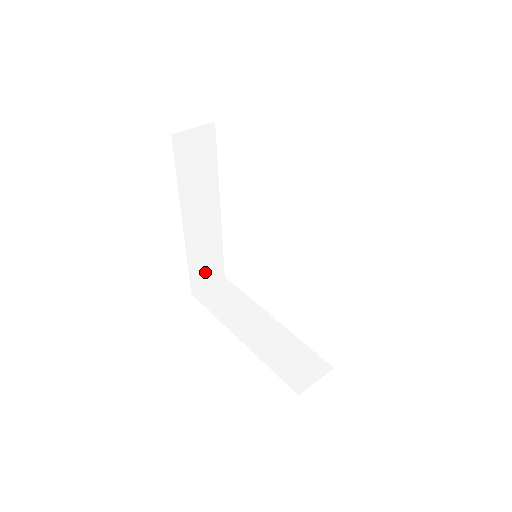
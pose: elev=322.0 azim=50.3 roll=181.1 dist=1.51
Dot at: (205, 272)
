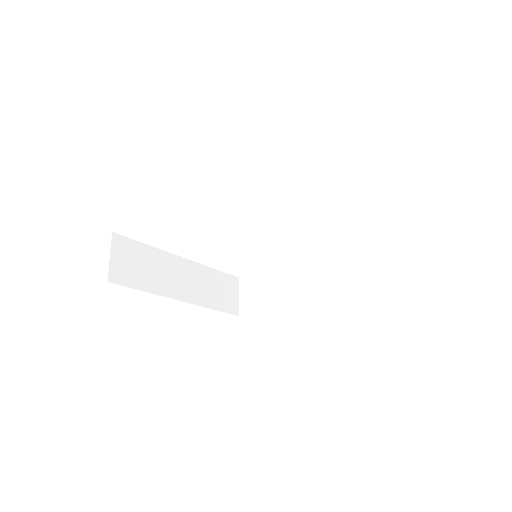
Dot at: occluded
